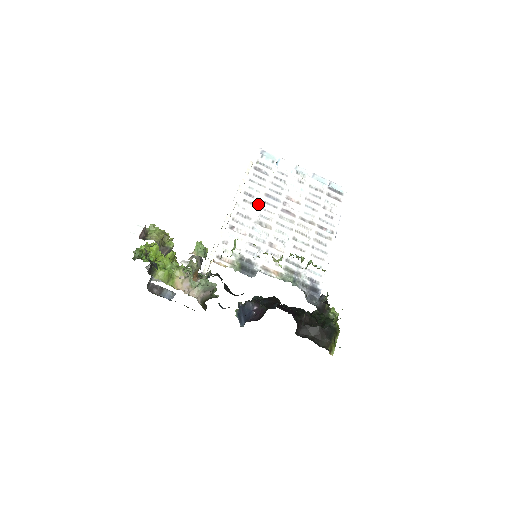
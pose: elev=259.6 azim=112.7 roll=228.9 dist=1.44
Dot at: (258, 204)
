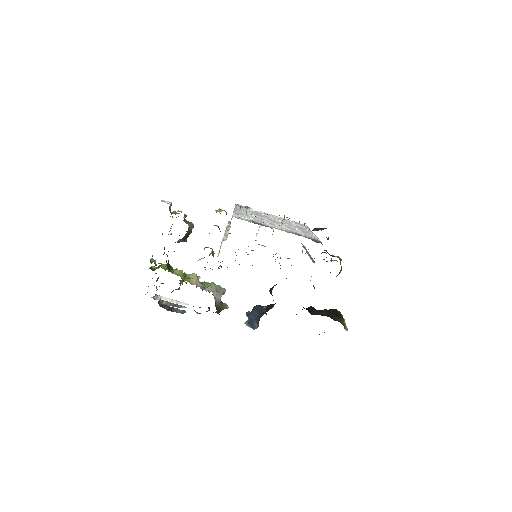
Dot at: (250, 213)
